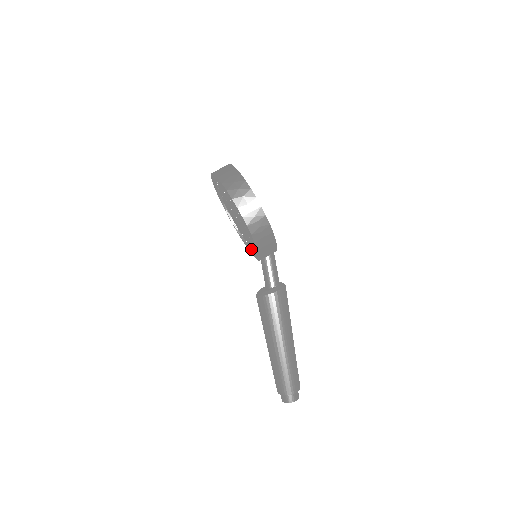
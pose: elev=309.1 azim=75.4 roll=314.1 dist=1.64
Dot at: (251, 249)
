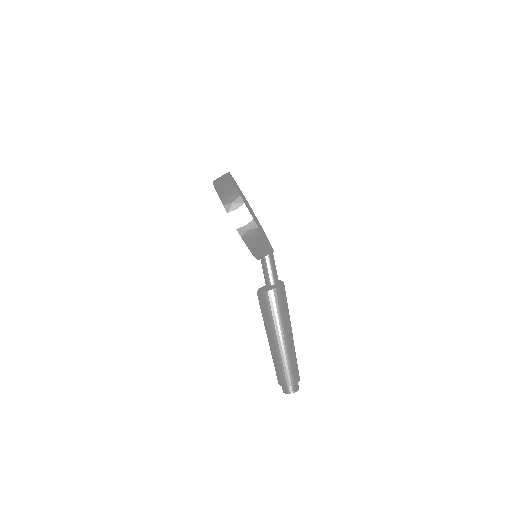
Dot at: occluded
